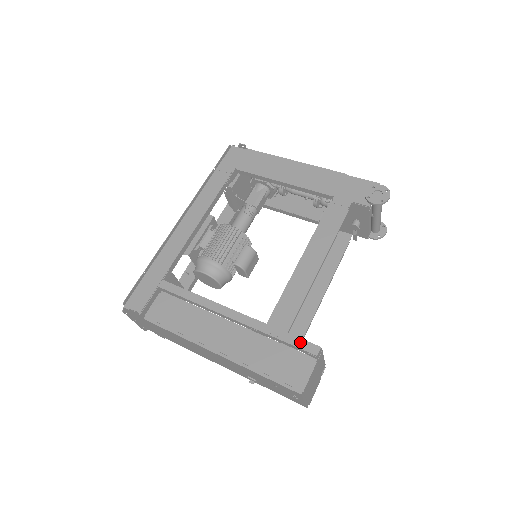
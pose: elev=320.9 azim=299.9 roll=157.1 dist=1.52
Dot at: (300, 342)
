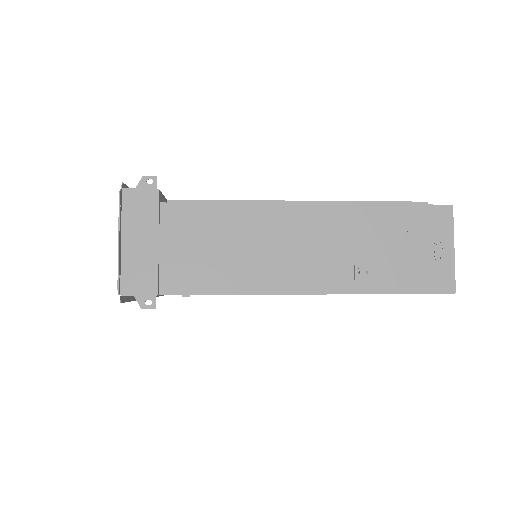
Dot at: (398, 202)
